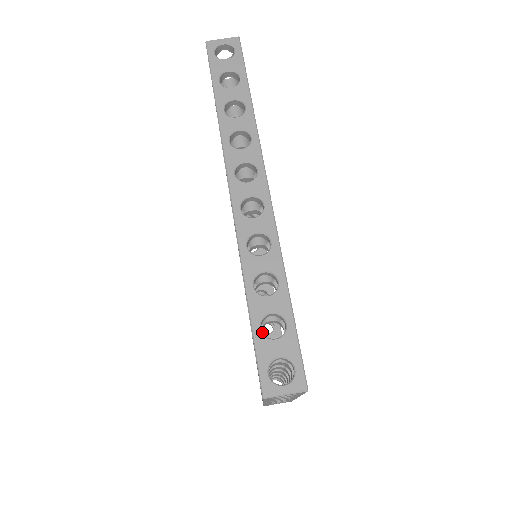
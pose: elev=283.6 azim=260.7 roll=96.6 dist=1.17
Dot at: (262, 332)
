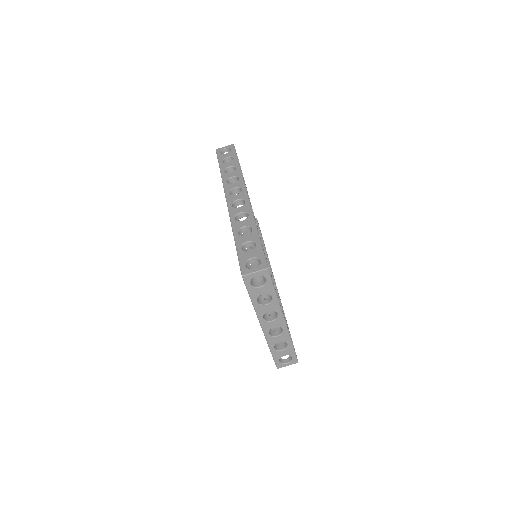
Dot at: (242, 250)
